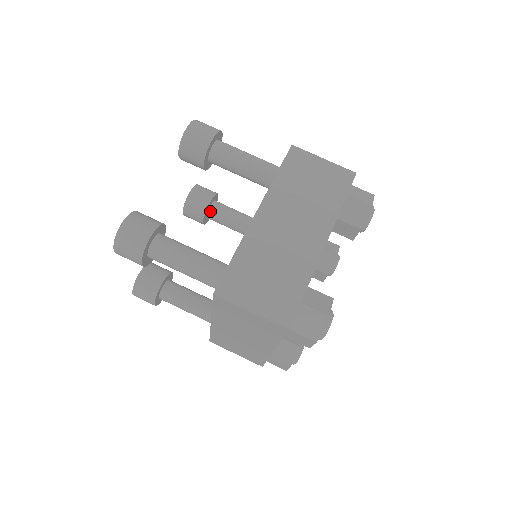
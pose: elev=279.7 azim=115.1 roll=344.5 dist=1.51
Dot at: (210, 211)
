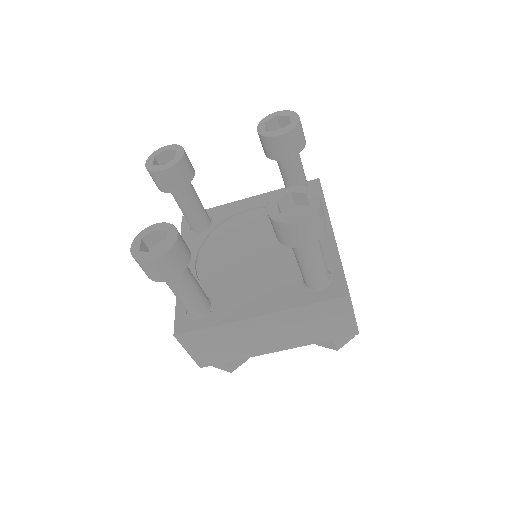
Dot at: occluded
